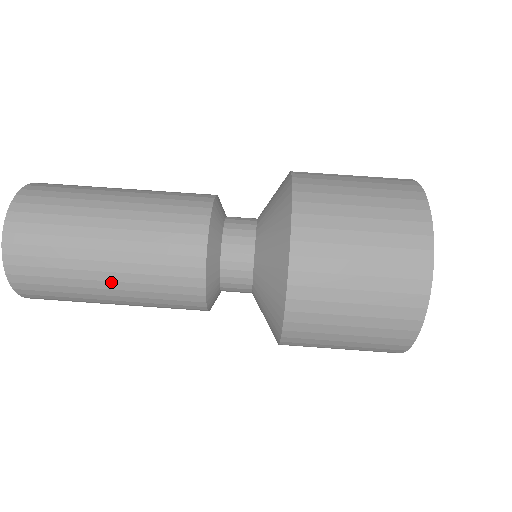
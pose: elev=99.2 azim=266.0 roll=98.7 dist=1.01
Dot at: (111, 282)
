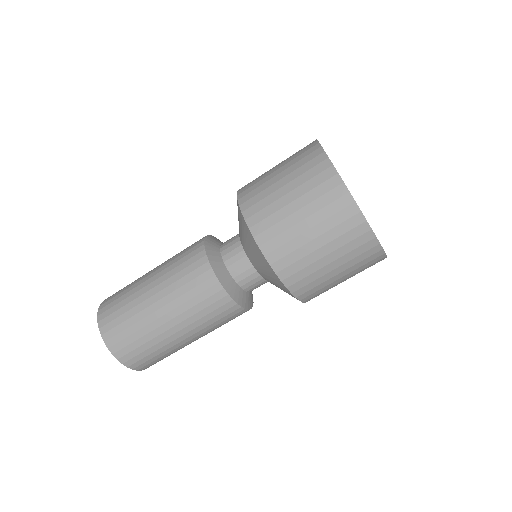
Dot at: (192, 339)
